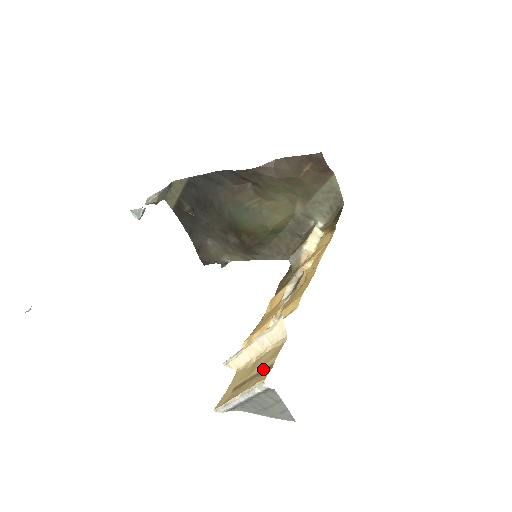
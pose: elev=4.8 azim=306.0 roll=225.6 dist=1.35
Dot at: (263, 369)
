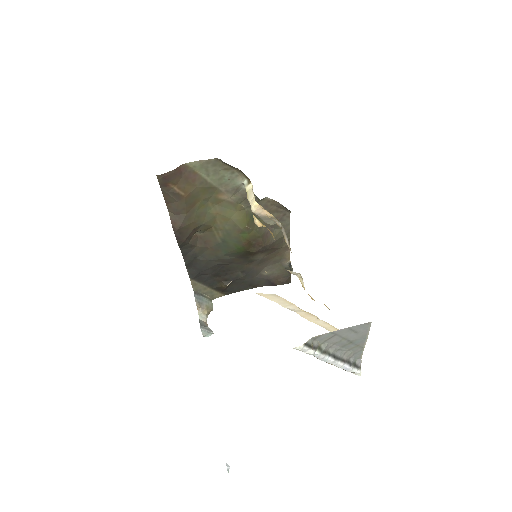
Dot at: occluded
